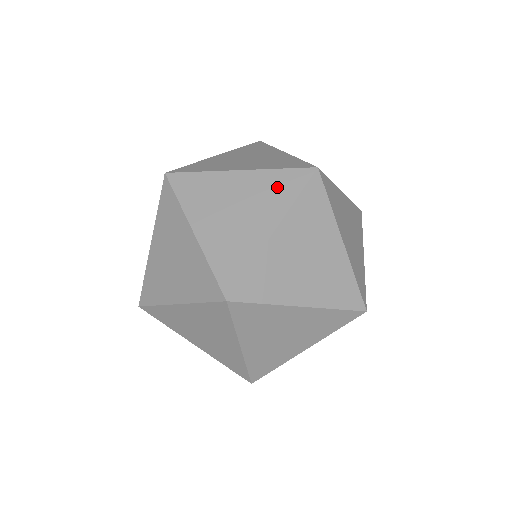
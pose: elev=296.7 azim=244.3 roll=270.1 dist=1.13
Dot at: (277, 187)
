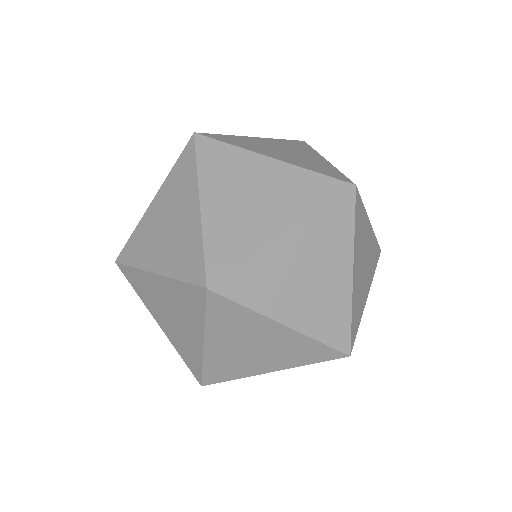
Dot at: occluded
